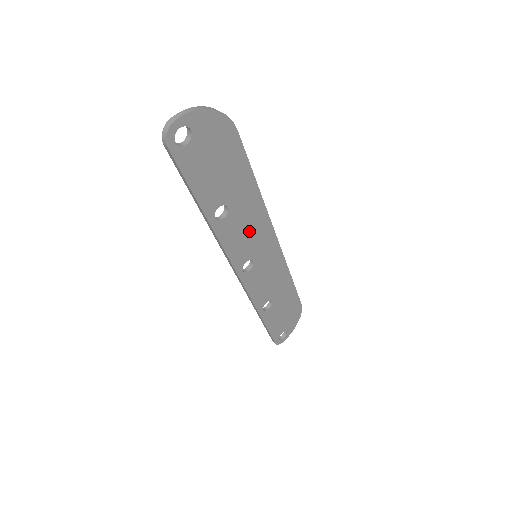
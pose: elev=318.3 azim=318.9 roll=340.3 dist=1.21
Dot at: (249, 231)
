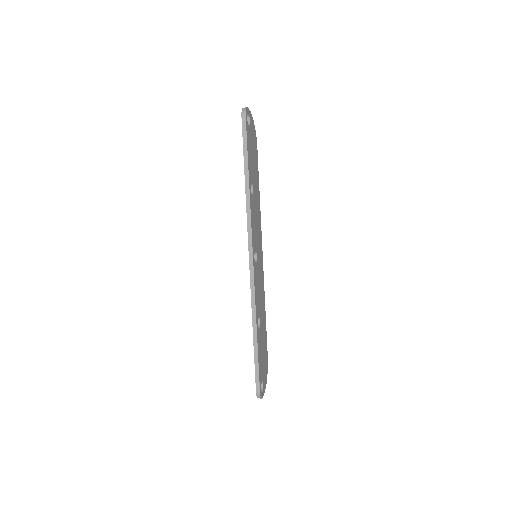
Dot at: (257, 225)
